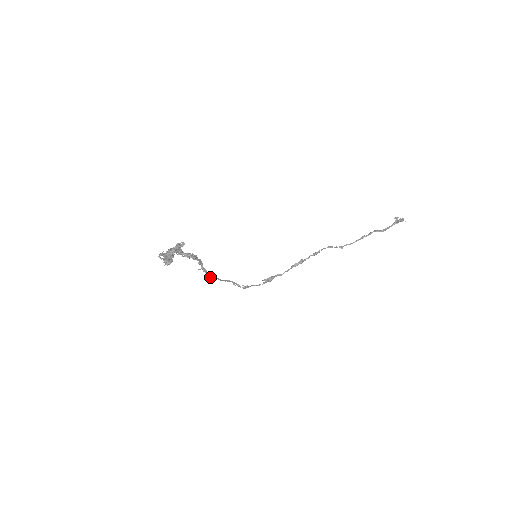
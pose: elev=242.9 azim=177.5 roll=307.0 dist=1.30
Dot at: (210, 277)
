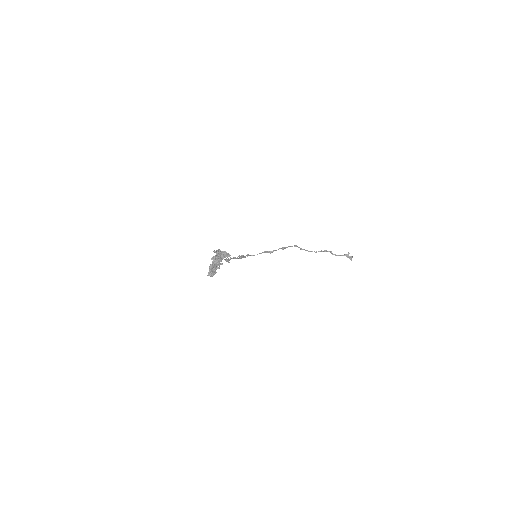
Dot at: occluded
